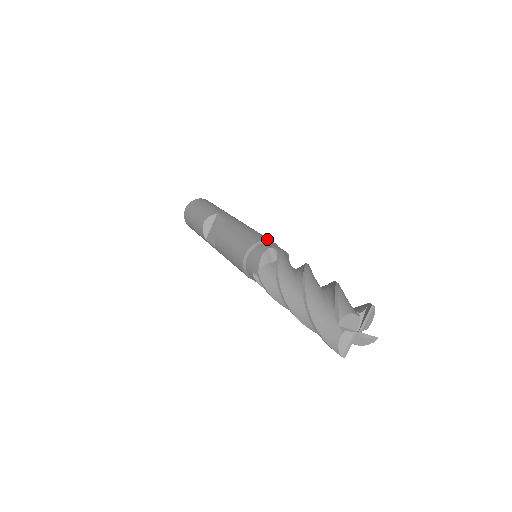
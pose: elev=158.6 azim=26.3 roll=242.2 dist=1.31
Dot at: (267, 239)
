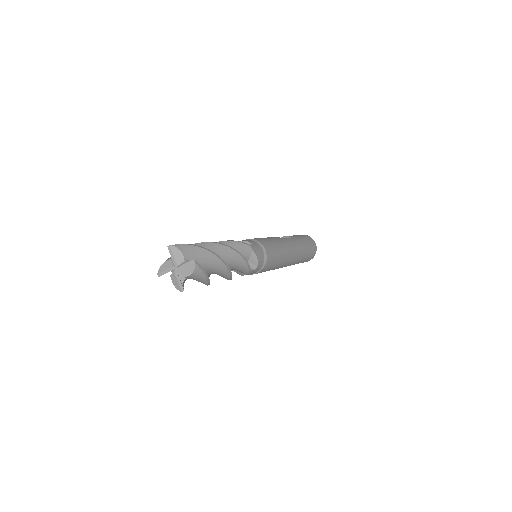
Dot at: (265, 247)
